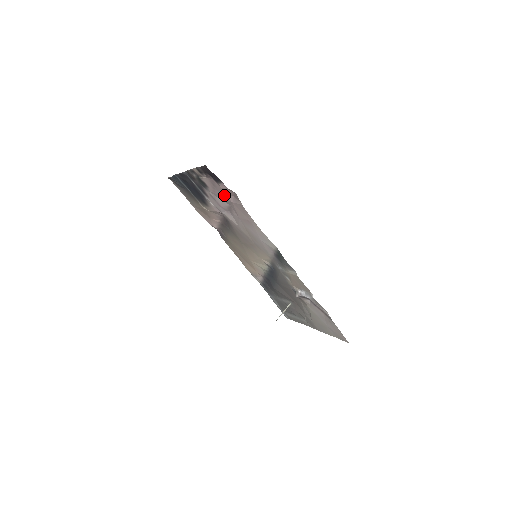
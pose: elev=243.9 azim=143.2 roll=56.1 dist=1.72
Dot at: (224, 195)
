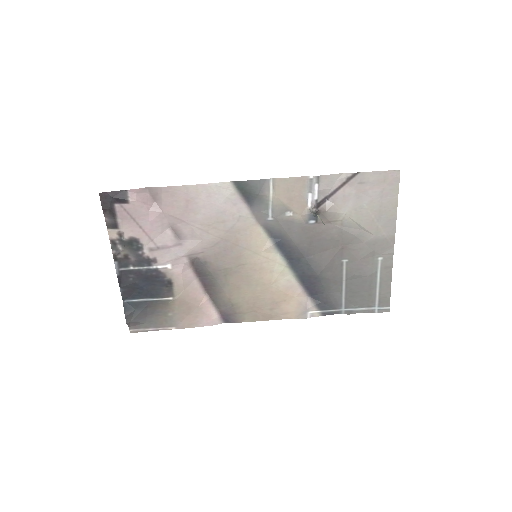
Dot at: (150, 215)
